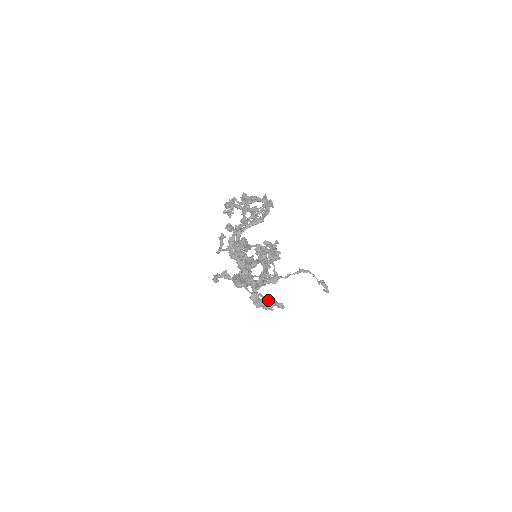
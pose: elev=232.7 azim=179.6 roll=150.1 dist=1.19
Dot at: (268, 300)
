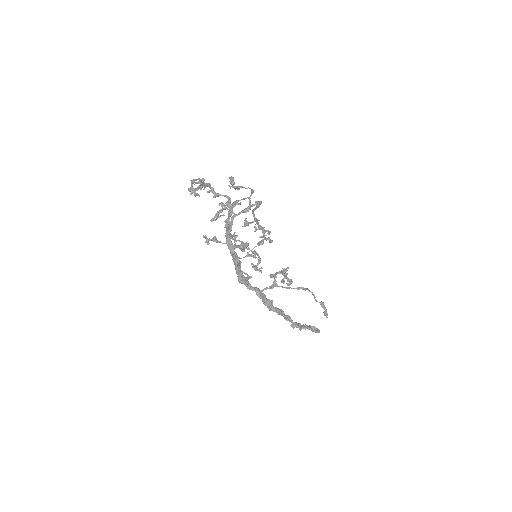
Dot at: (197, 187)
